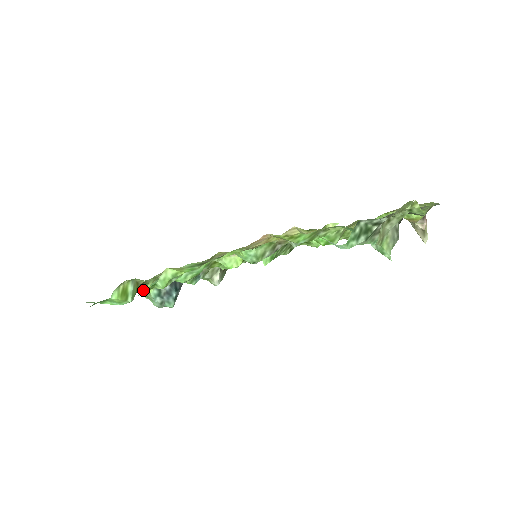
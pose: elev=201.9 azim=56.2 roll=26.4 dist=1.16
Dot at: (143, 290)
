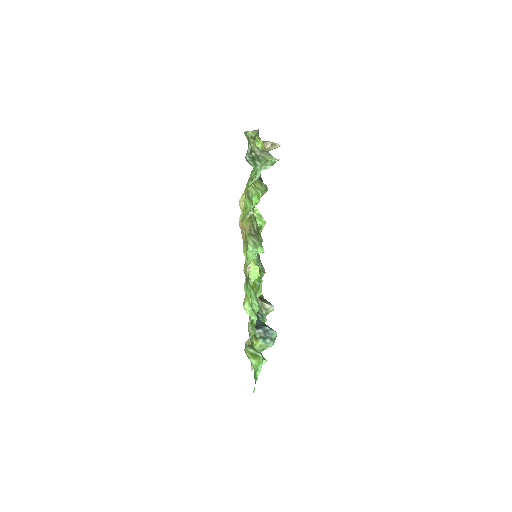
Dot at: occluded
